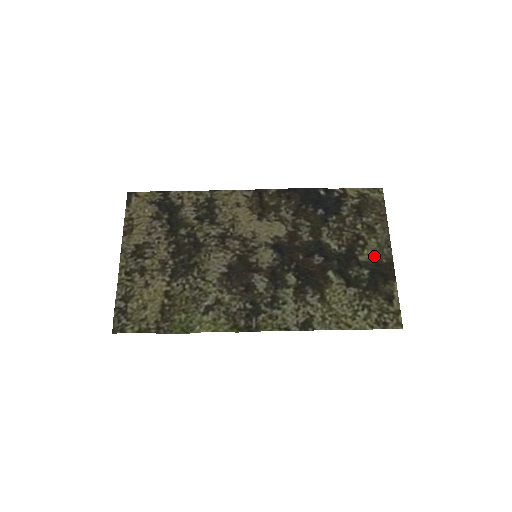
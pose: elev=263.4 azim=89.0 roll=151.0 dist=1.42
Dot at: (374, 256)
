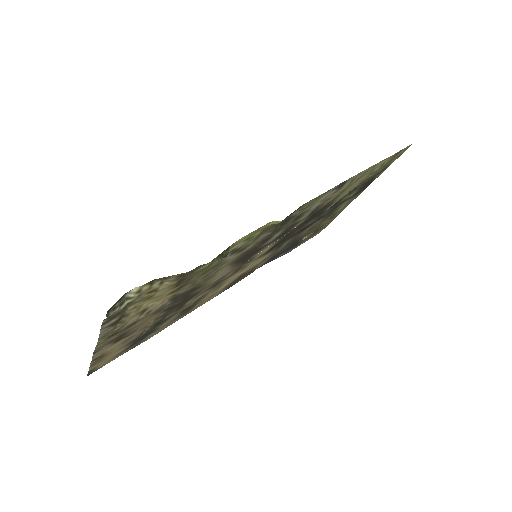
Dot at: (349, 200)
